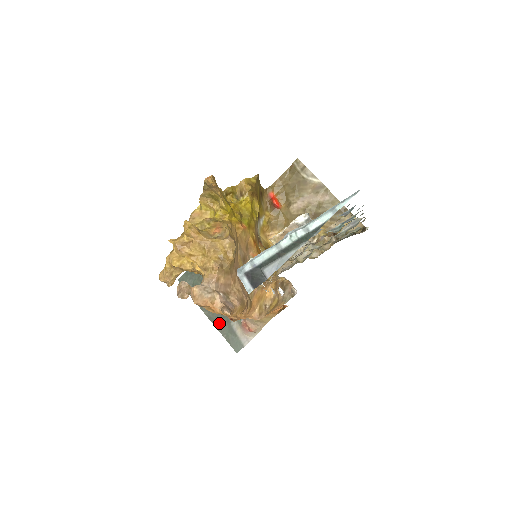
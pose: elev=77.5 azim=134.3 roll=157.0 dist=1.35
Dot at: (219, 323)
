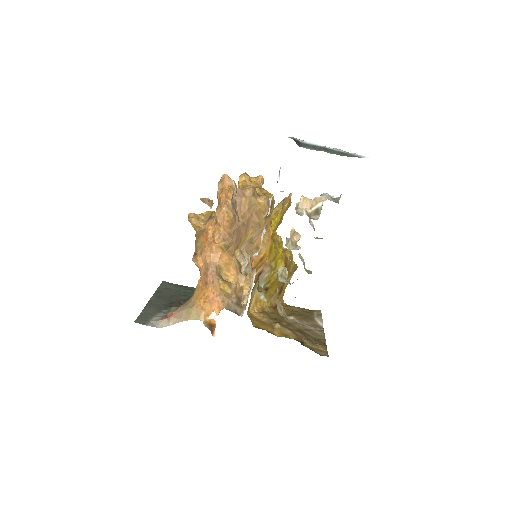
Dot at: (152, 307)
